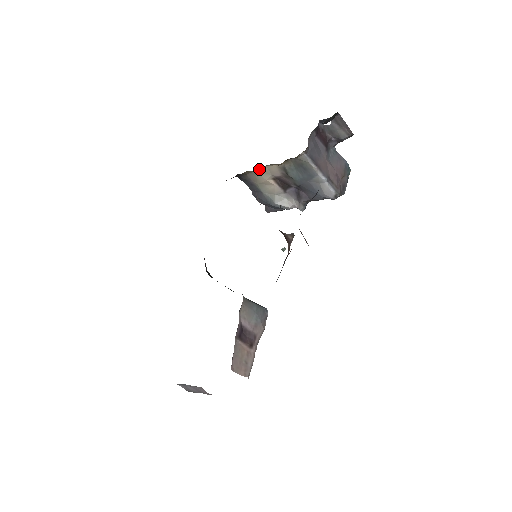
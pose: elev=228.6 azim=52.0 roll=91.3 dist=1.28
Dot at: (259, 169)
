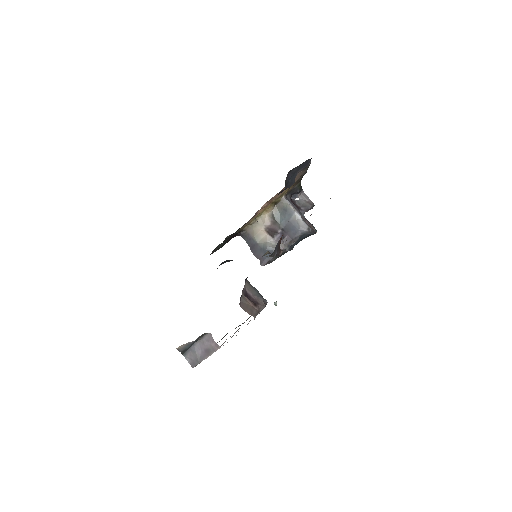
Dot at: (255, 222)
